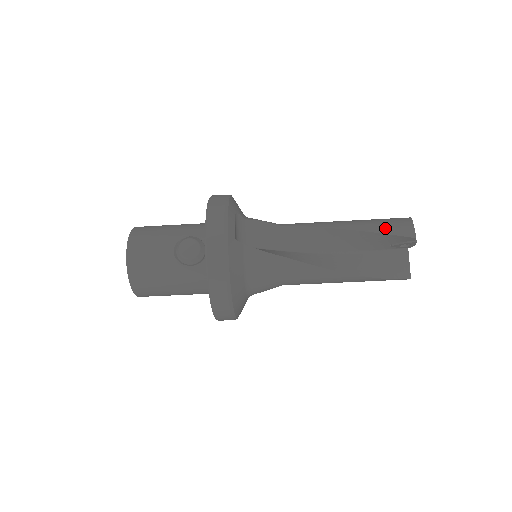
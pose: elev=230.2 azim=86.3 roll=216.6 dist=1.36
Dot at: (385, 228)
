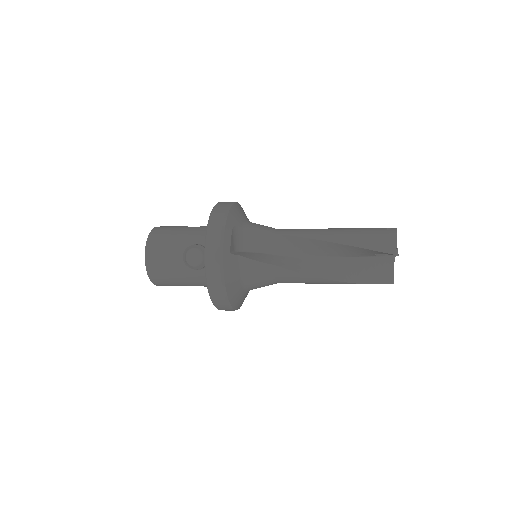
Dot at: (368, 243)
